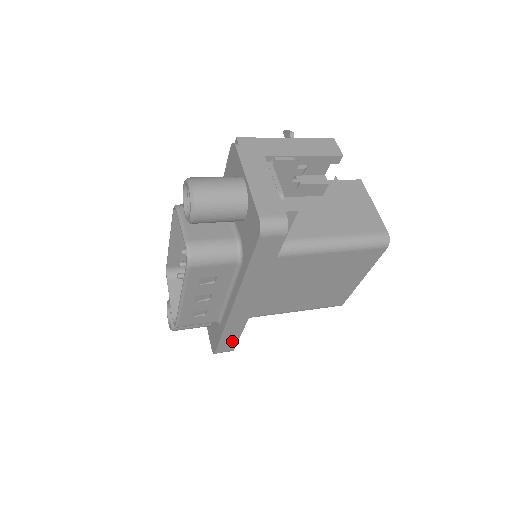
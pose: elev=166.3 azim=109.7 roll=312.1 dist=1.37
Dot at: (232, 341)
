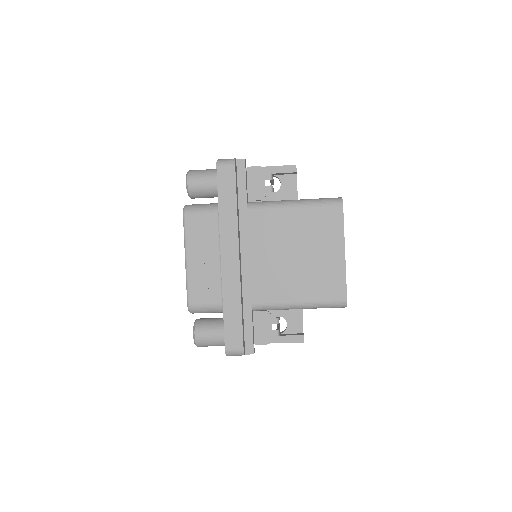
Dot at: (237, 326)
